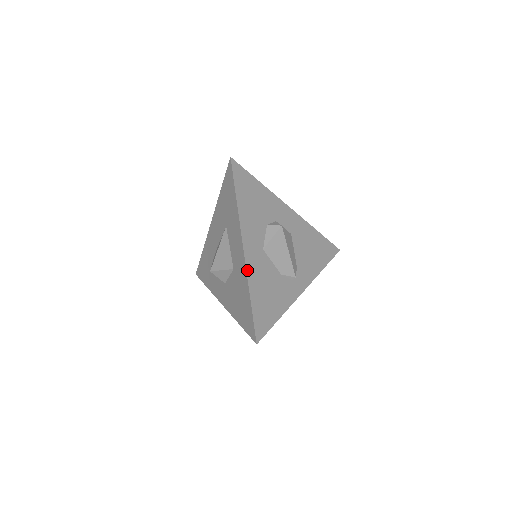
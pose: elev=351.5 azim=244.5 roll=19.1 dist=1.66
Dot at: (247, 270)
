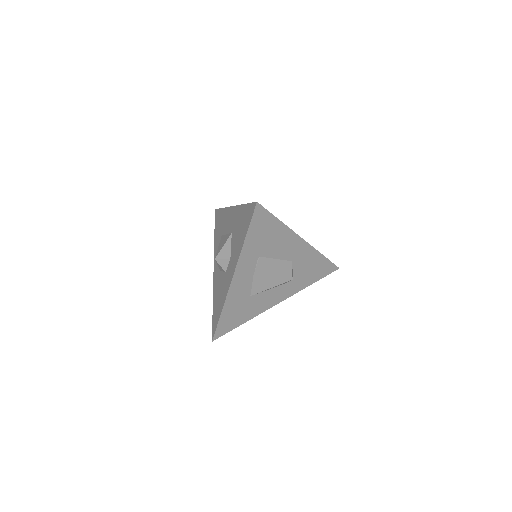
Dot at: (238, 206)
